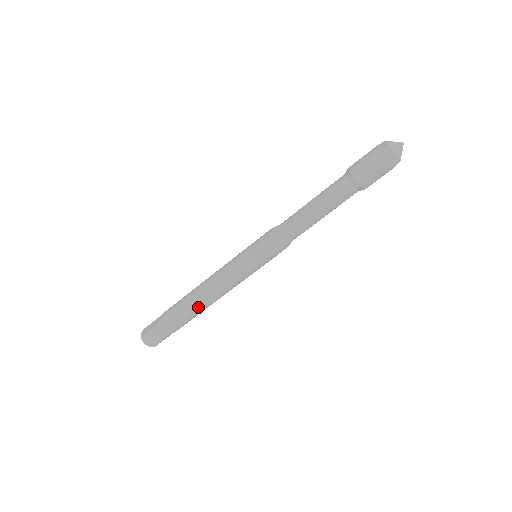
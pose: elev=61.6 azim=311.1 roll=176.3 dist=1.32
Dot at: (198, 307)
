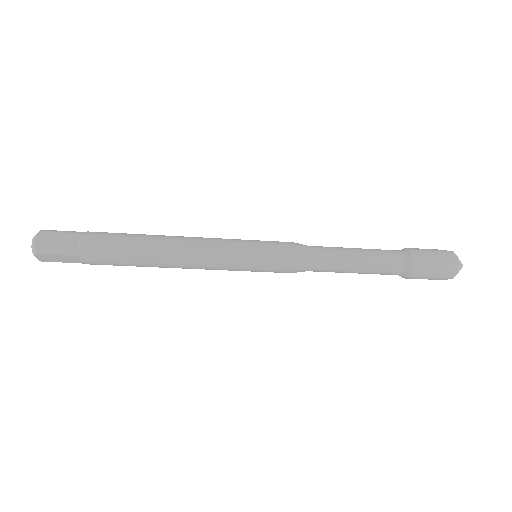
Dot at: (148, 265)
